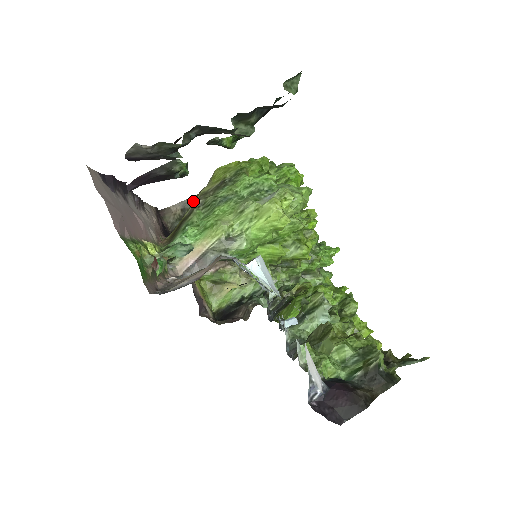
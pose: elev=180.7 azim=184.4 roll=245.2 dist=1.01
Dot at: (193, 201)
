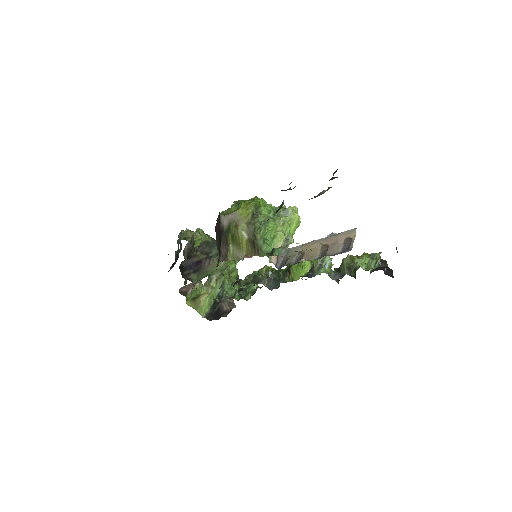
Dot at: (191, 241)
